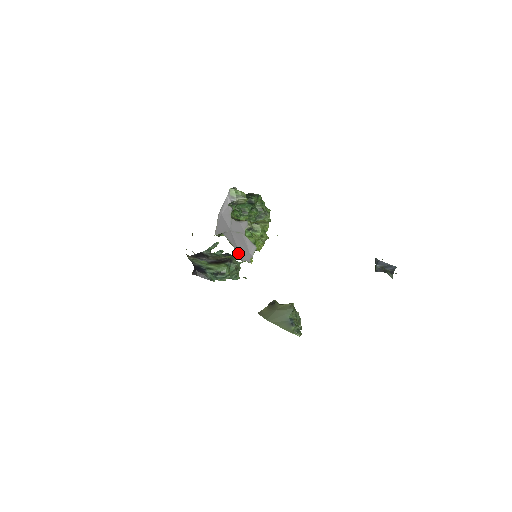
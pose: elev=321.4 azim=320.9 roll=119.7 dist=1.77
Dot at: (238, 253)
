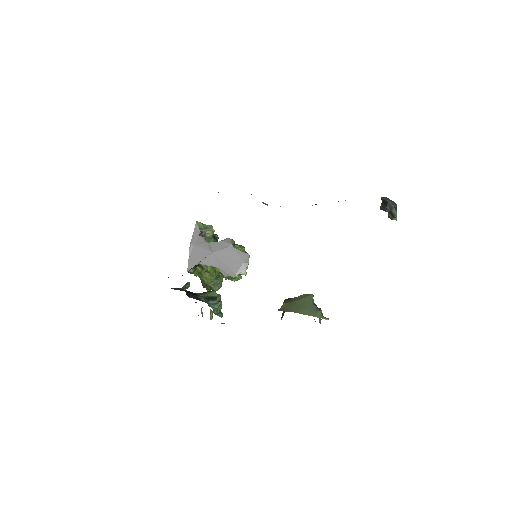
Dot at: (227, 270)
